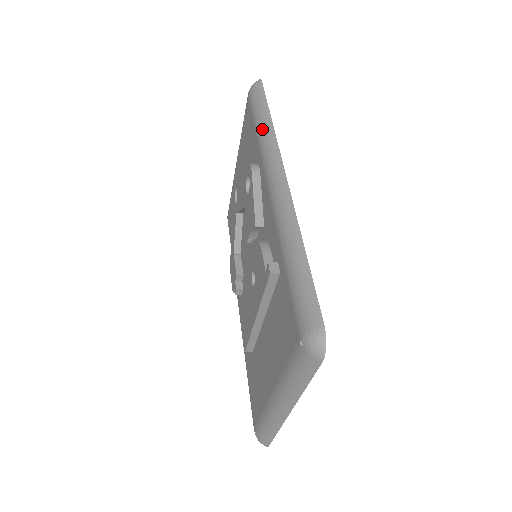
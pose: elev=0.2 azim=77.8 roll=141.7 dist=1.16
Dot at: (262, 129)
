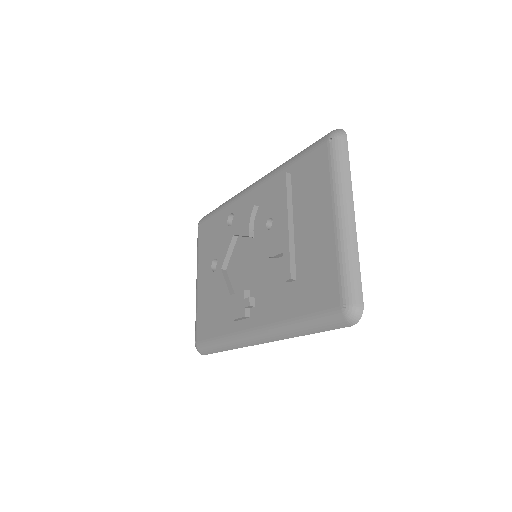
Dot at: (225, 203)
